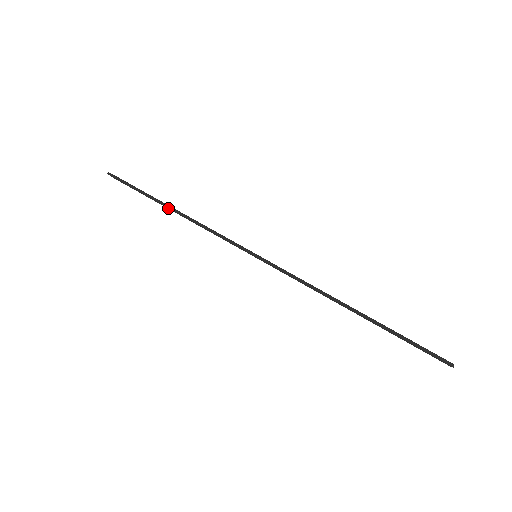
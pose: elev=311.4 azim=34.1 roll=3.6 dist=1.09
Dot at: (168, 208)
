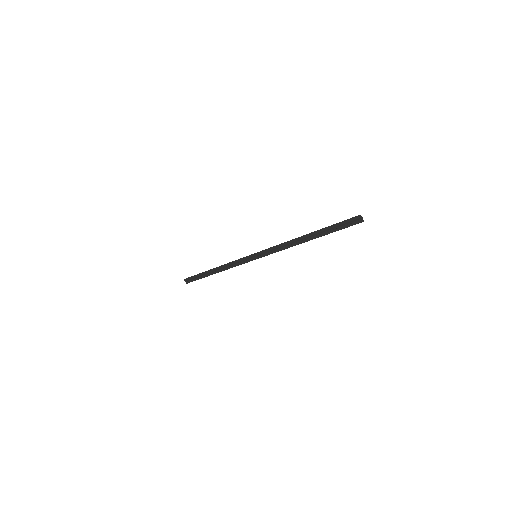
Dot at: (213, 273)
